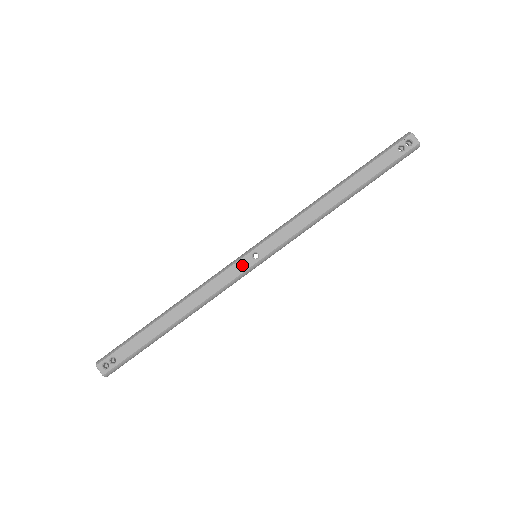
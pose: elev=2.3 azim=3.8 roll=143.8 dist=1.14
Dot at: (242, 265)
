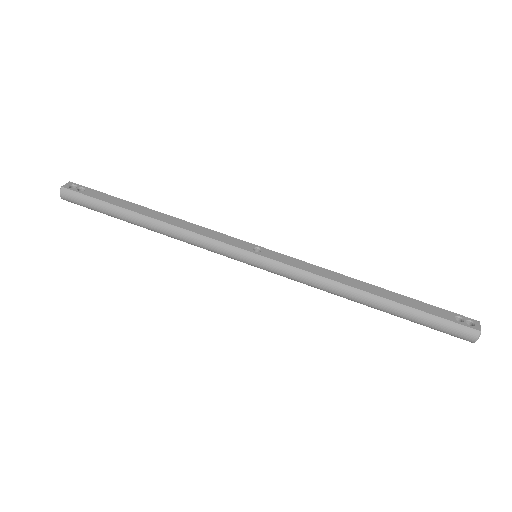
Dot at: (240, 243)
